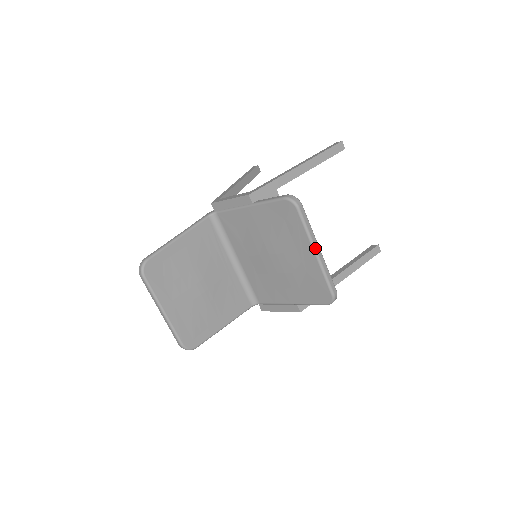
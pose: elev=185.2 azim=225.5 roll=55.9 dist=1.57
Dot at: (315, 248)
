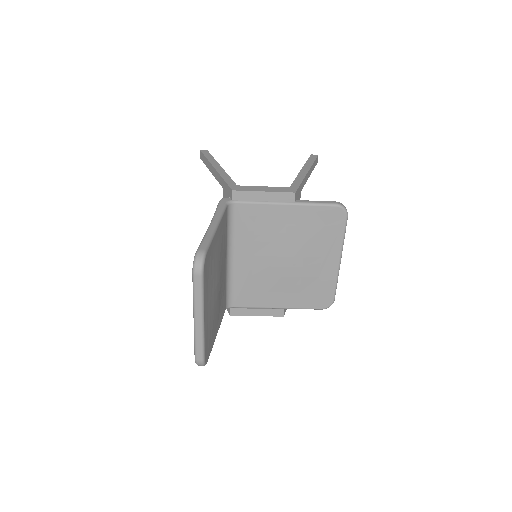
Dot at: (341, 256)
